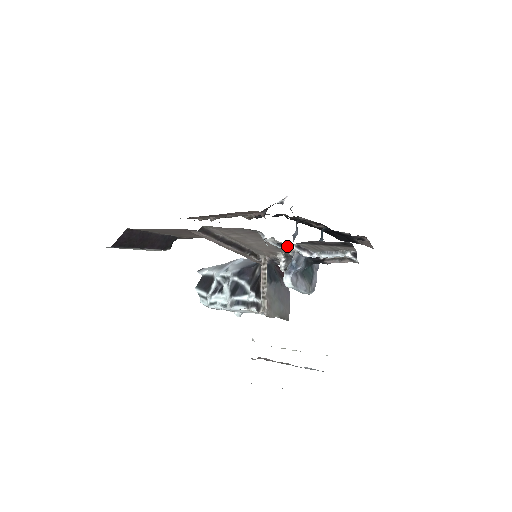
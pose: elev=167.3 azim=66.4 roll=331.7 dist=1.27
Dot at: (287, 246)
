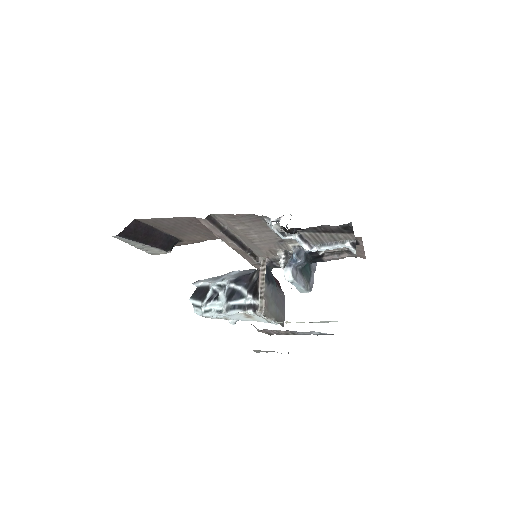
Dot at: (290, 235)
